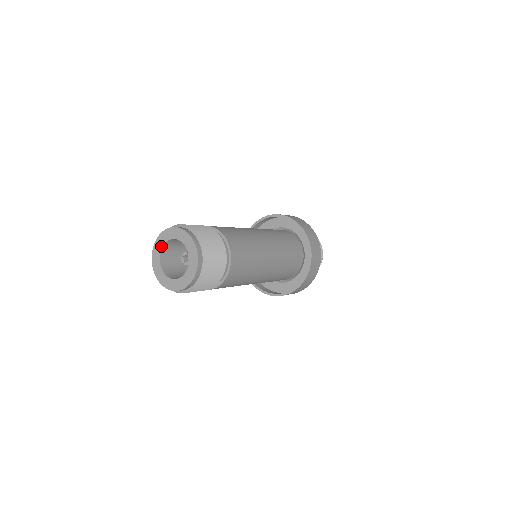
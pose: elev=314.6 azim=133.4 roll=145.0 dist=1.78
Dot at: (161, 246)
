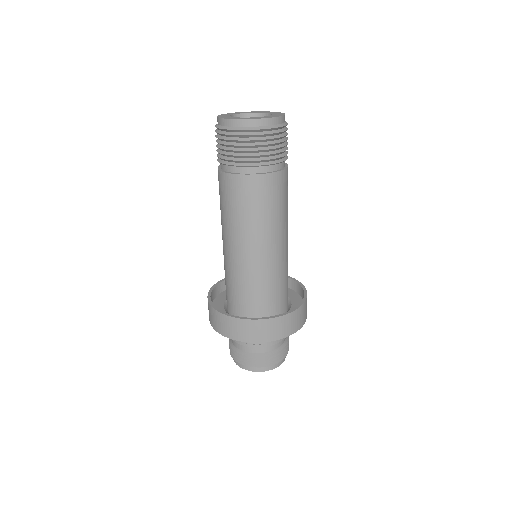
Dot at: (231, 114)
